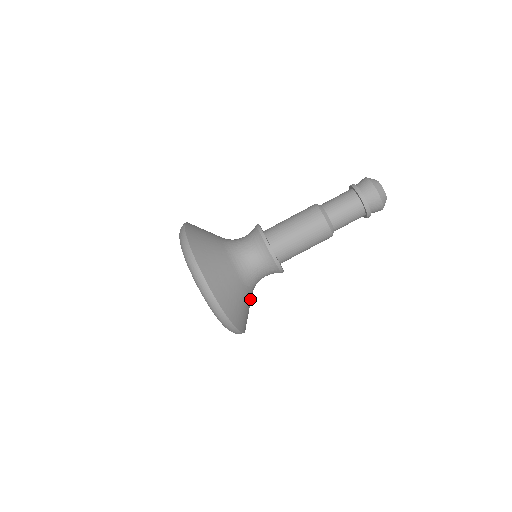
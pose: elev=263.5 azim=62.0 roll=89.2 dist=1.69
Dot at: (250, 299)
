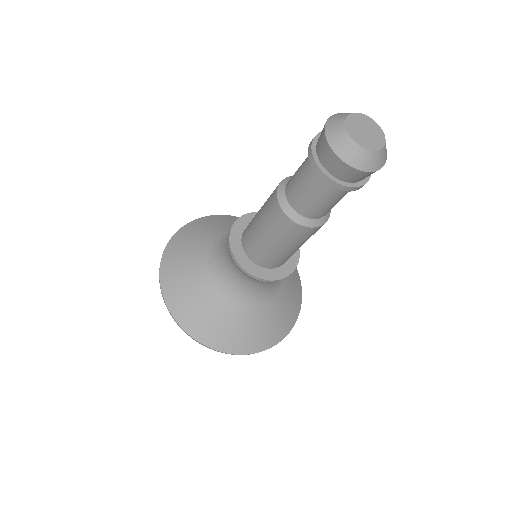
Dot at: (268, 308)
